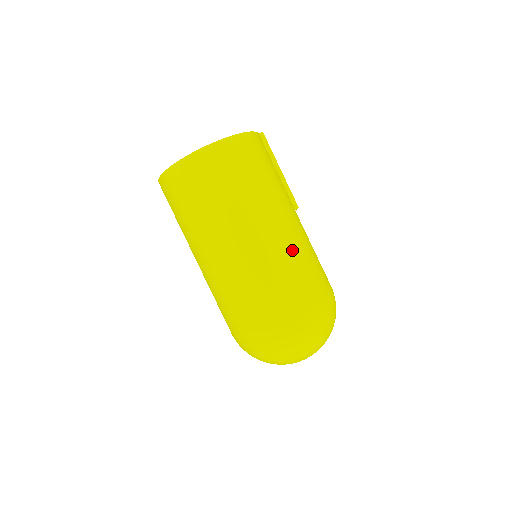
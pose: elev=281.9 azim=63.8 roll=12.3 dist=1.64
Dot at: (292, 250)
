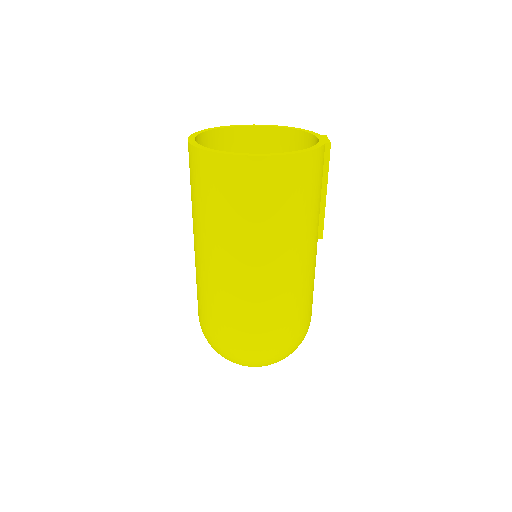
Dot at: (289, 291)
